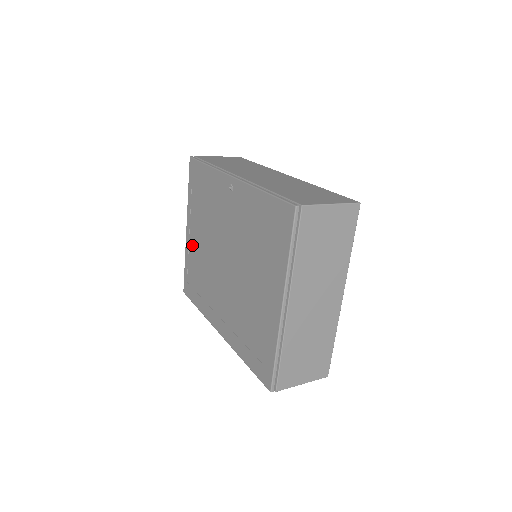
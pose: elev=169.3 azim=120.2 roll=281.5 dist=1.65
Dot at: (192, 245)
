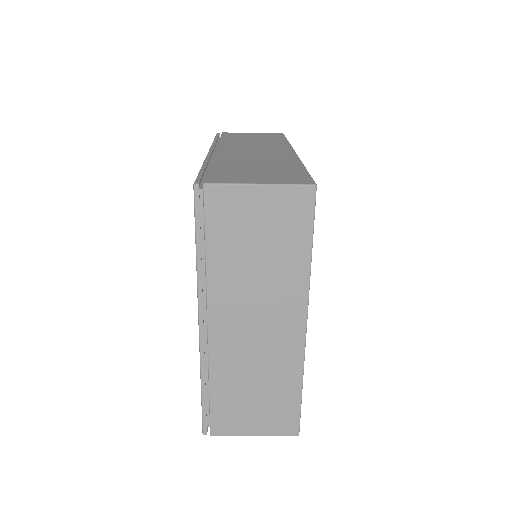
Dot at: occluded
